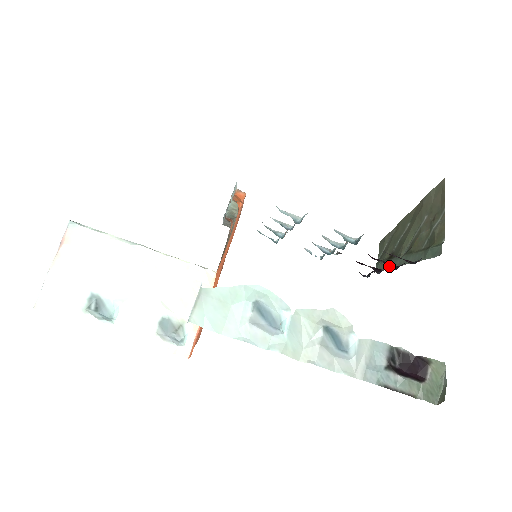
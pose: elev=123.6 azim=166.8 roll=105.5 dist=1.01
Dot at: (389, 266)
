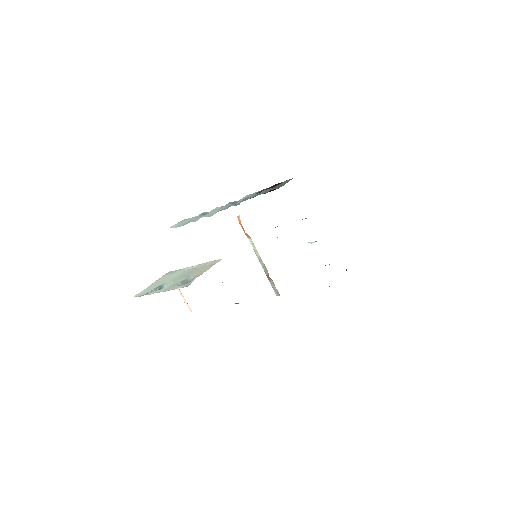
Dot at: occluded
